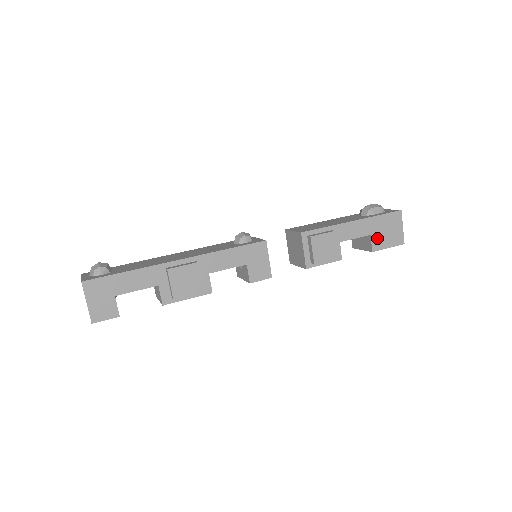
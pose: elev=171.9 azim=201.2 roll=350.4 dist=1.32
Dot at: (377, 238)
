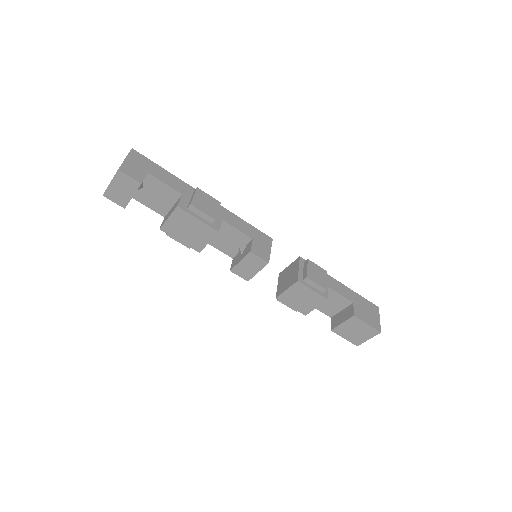
Dot at: (358, 309)
